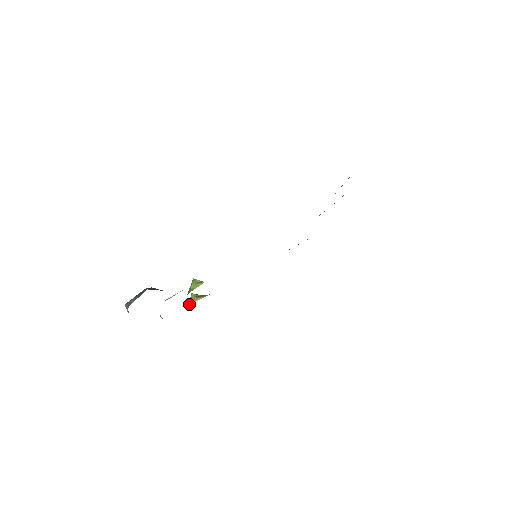
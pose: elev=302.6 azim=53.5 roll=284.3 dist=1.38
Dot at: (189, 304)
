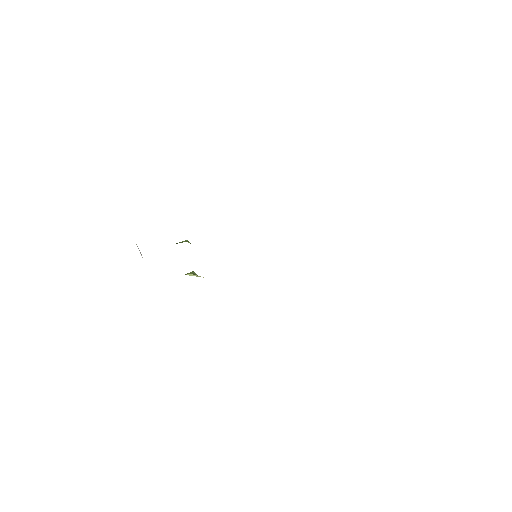
Dot at: occluded
